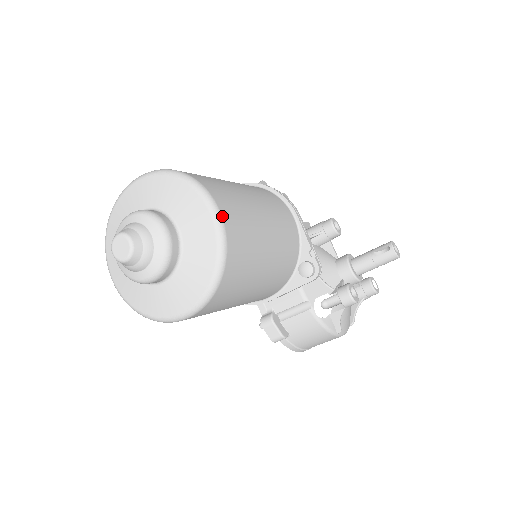
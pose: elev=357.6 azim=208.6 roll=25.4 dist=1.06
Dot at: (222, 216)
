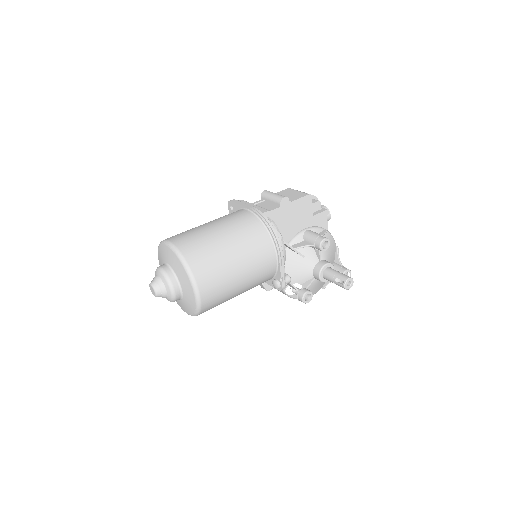
Dot at: (200, 296)
